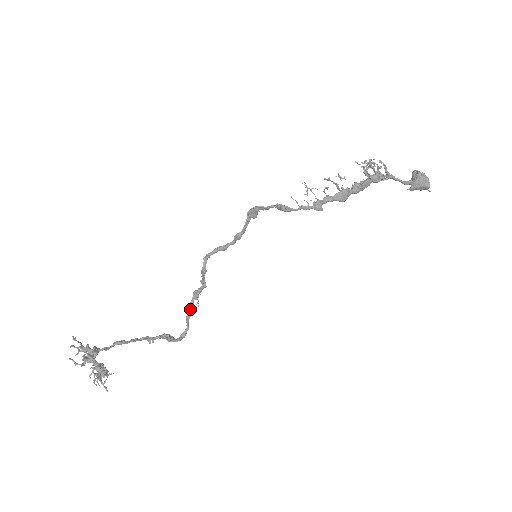
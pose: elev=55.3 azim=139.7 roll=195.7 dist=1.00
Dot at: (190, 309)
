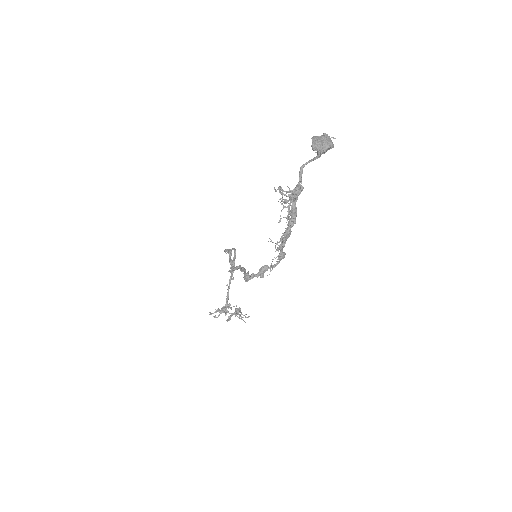
Dot at: occluded
